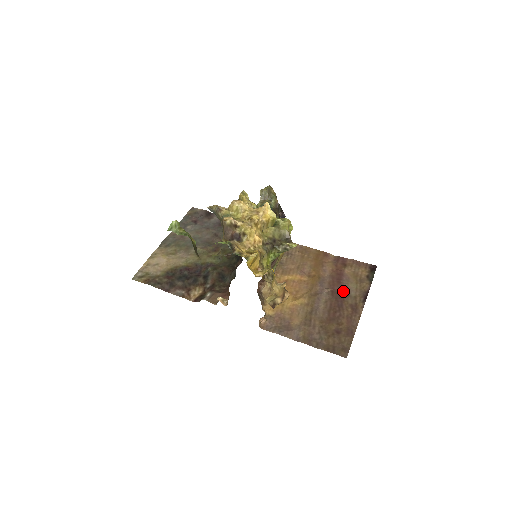
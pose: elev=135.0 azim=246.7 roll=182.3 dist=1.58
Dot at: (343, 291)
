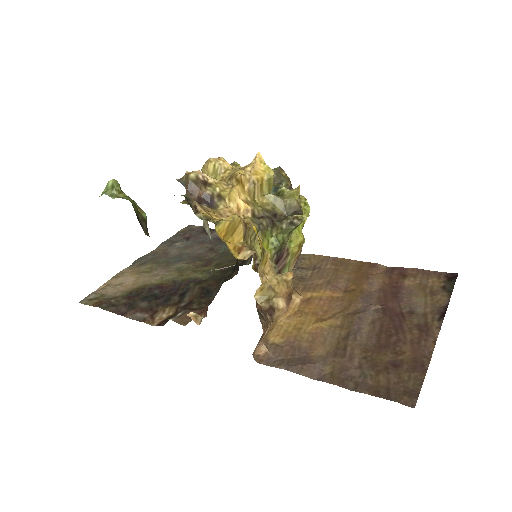
Dot at: (402, 308)
